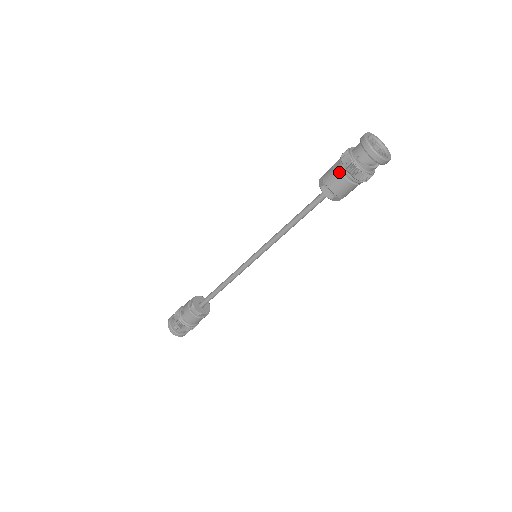
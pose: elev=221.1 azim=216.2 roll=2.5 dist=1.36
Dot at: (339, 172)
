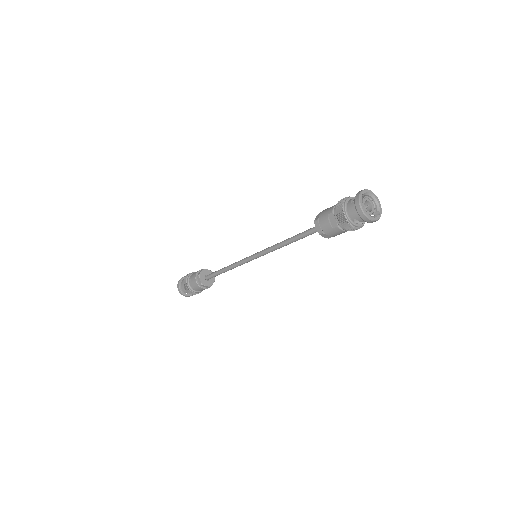
Dot at: (337, 228)
